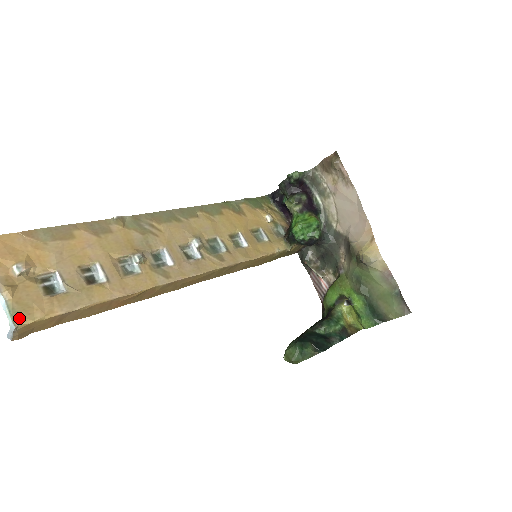
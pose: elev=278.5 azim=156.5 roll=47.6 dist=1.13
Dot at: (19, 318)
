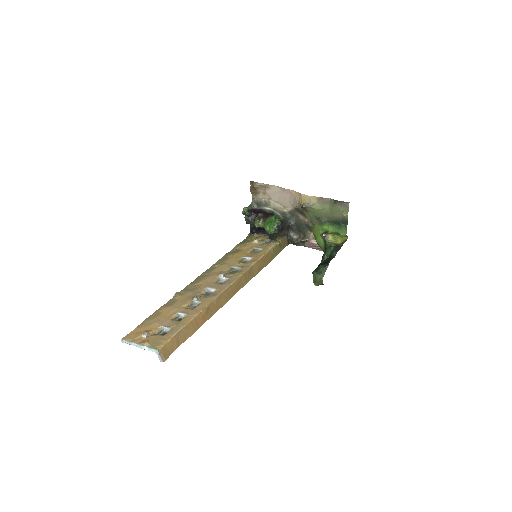
Dot at: (157, 347)
